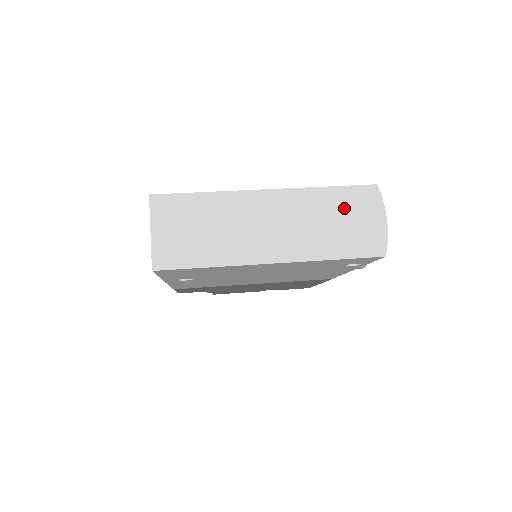
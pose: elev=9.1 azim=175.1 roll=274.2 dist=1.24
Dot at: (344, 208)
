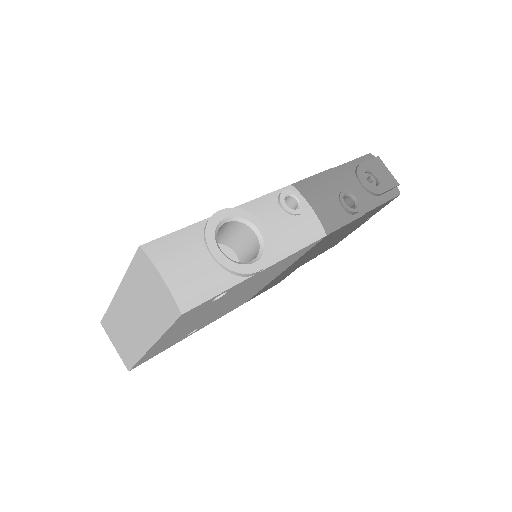
Dot at: (143, 282)
